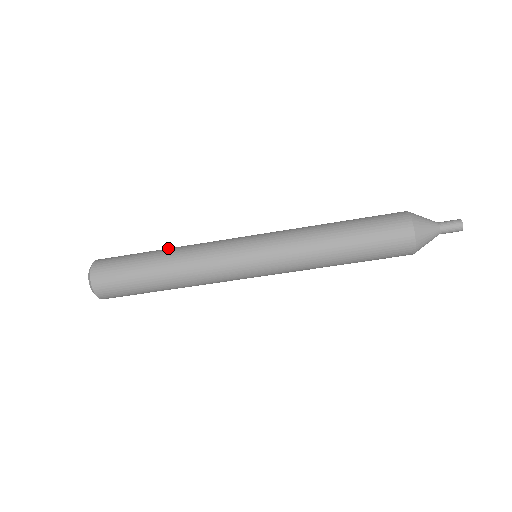
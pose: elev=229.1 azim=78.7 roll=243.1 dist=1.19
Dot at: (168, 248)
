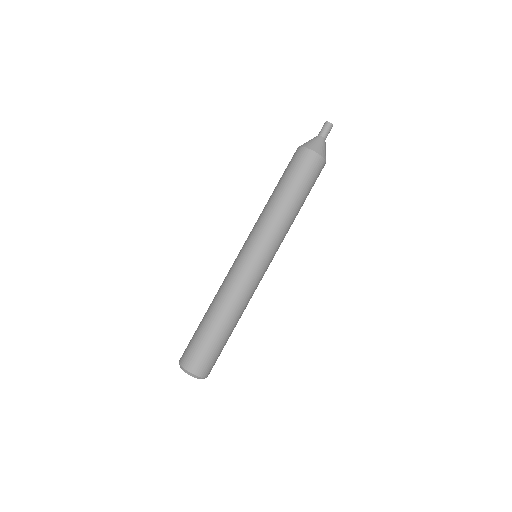
Dot at: occluded
